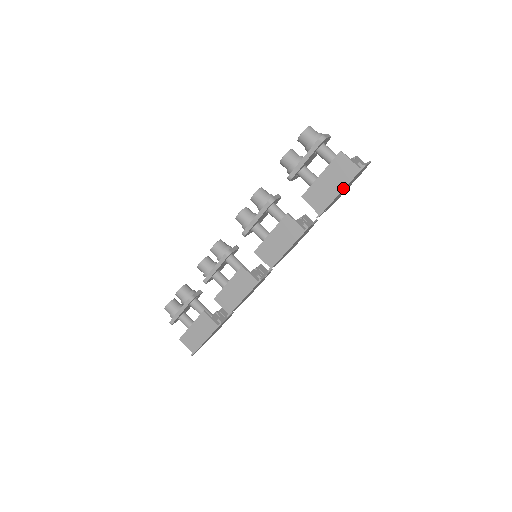
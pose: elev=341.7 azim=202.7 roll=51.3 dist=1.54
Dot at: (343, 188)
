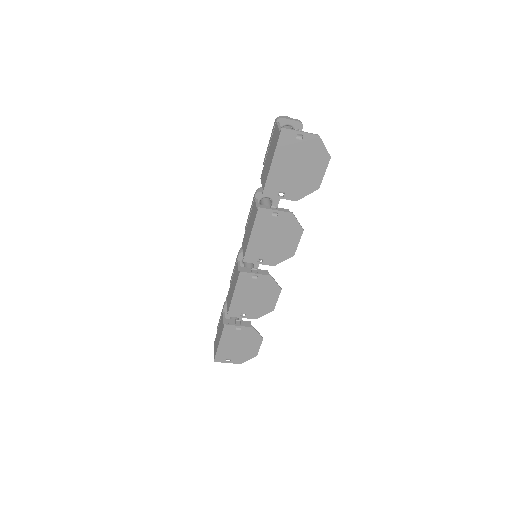
Dot at: (273, 157)
